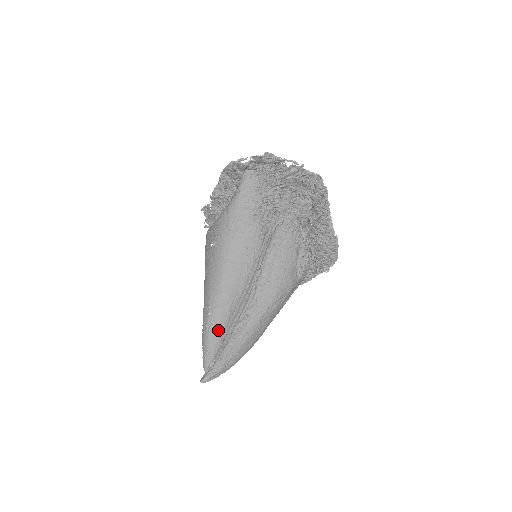
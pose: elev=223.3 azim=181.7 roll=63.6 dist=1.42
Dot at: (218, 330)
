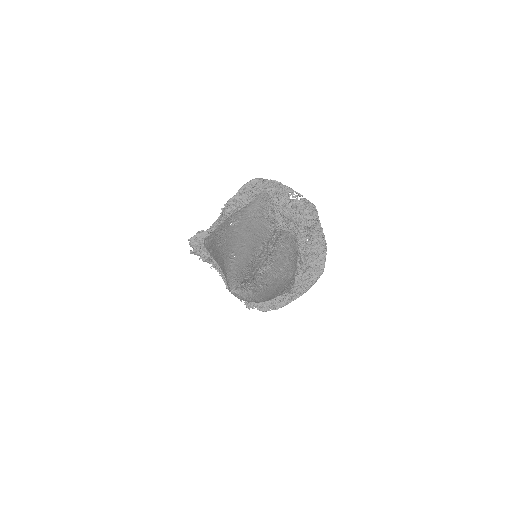
Dot at: (243, 268)
